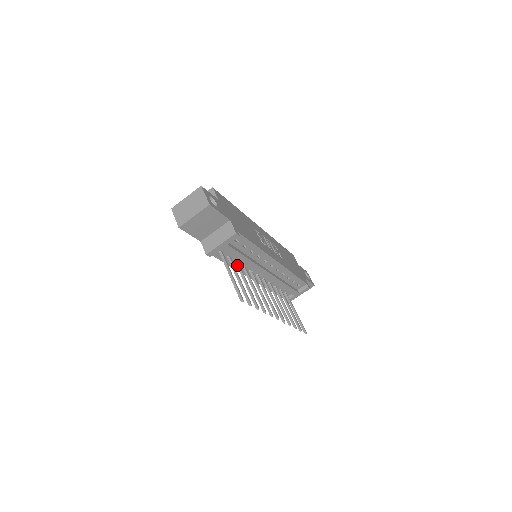
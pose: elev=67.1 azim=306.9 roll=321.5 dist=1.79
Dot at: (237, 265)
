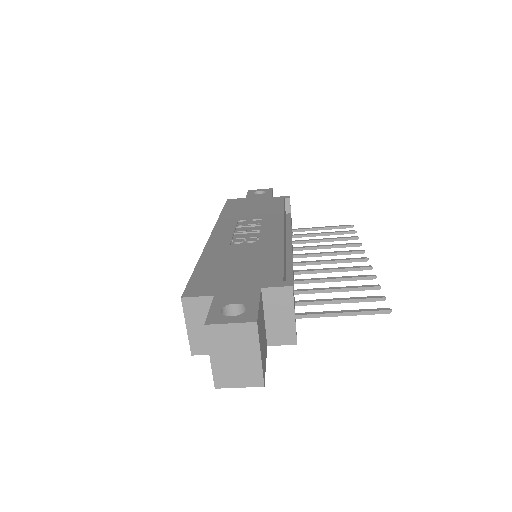
Dot at: (294, 294)
